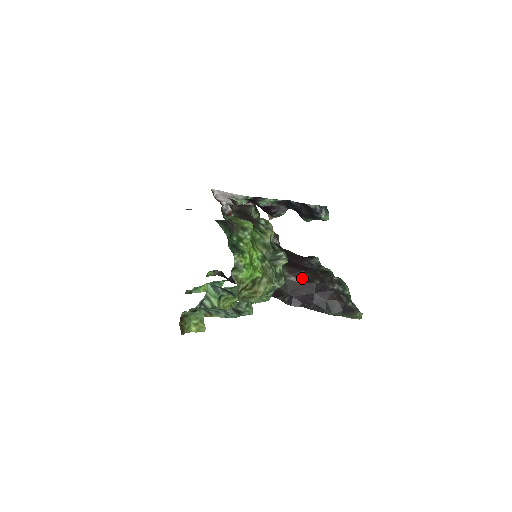
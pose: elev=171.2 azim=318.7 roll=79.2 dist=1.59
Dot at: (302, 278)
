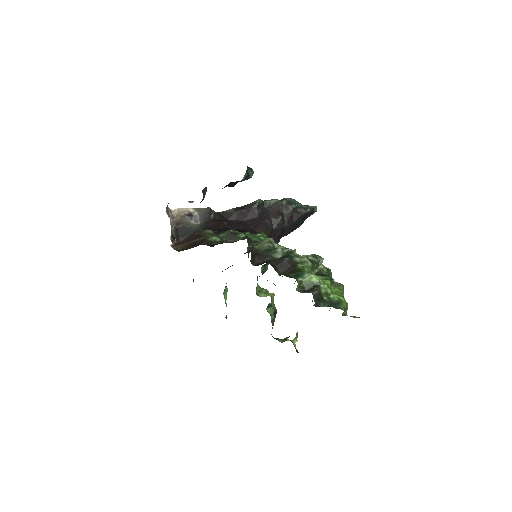
Dot at: (271, 226)
